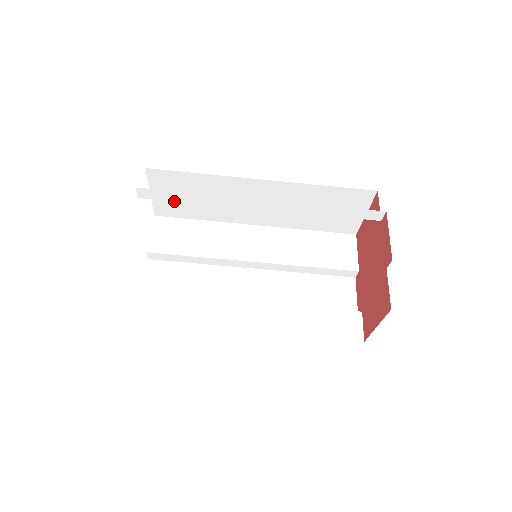
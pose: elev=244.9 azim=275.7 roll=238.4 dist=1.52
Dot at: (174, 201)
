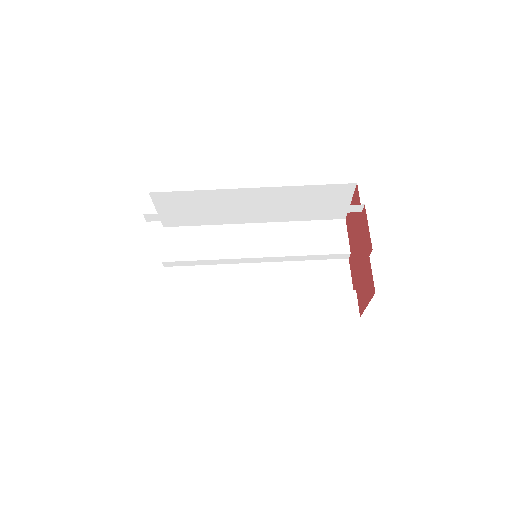
Dot at: occluded
